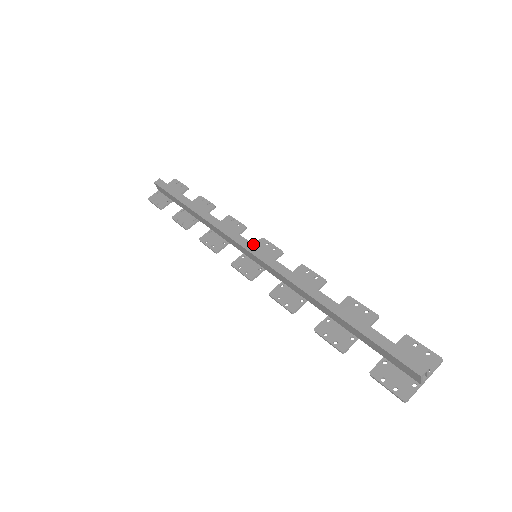
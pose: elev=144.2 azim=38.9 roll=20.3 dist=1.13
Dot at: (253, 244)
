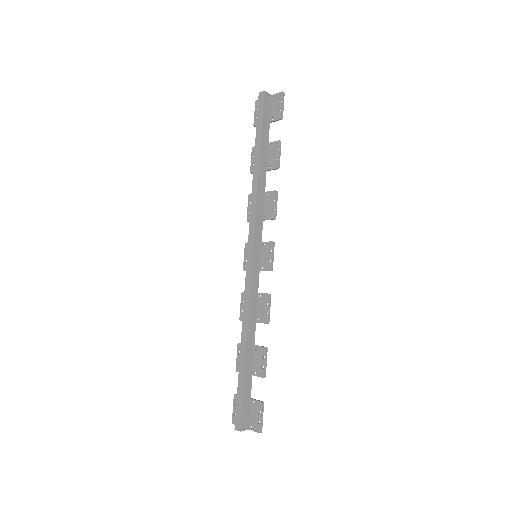
Dot at: (253, 250)
